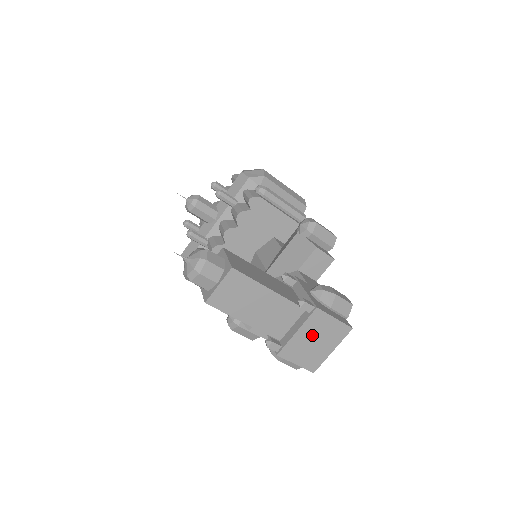
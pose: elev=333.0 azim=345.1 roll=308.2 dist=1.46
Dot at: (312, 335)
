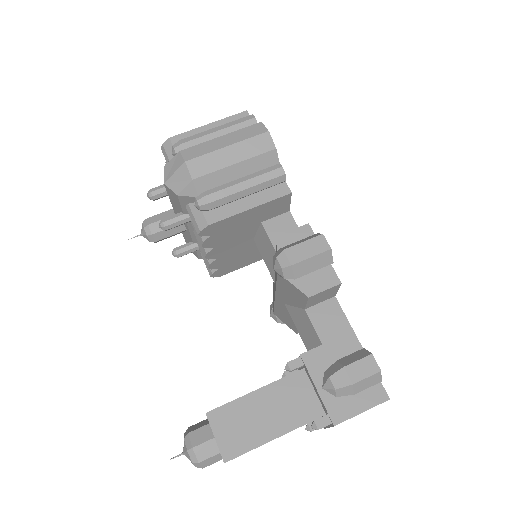
Dot at: occluded
